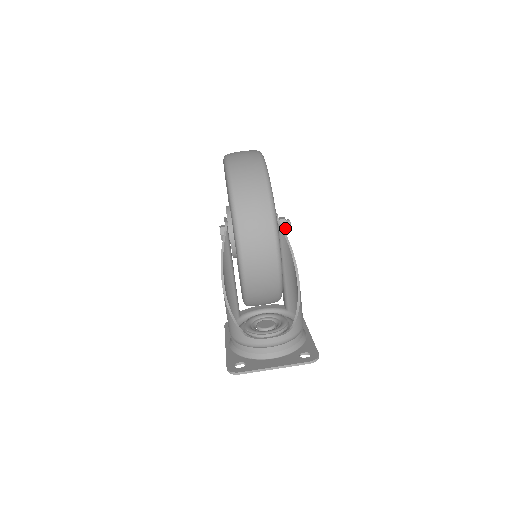
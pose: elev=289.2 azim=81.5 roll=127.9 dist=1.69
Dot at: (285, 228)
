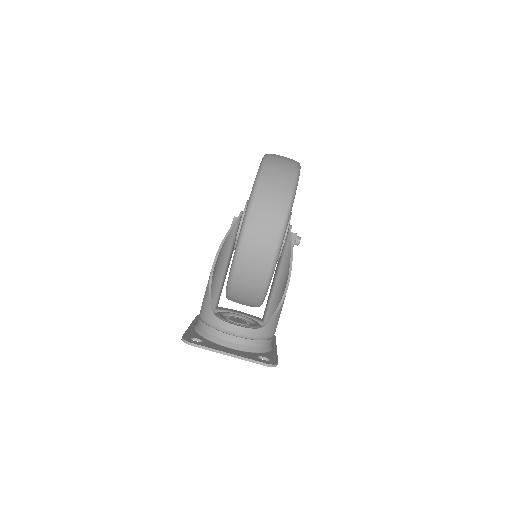
Dot at: (294, 242)
